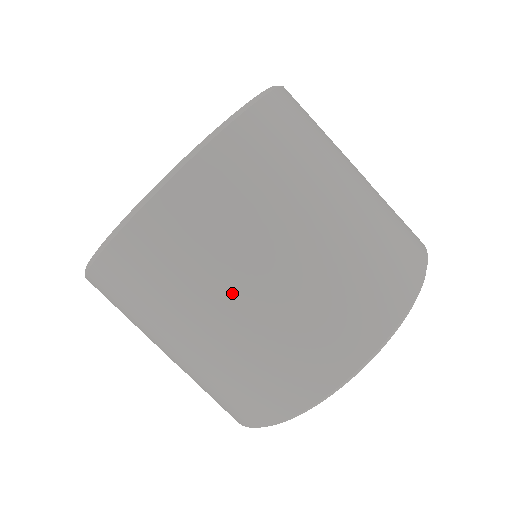
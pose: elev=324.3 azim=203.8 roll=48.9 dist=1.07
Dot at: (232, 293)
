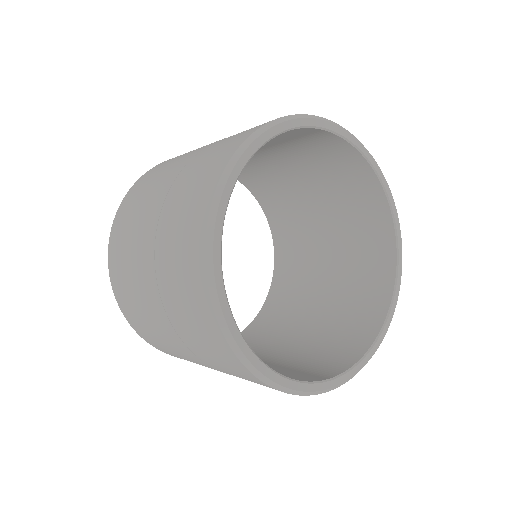
Dot at: (163, 183)
